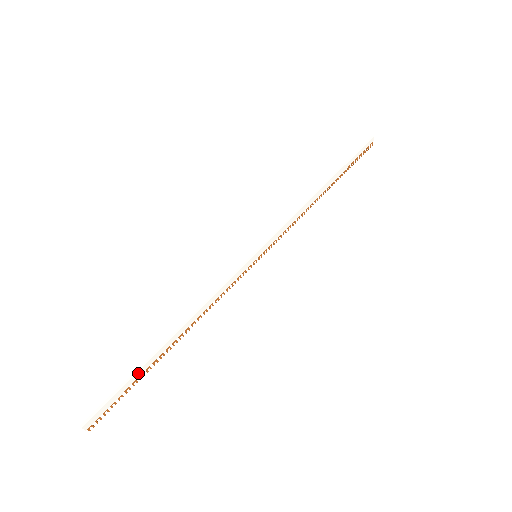
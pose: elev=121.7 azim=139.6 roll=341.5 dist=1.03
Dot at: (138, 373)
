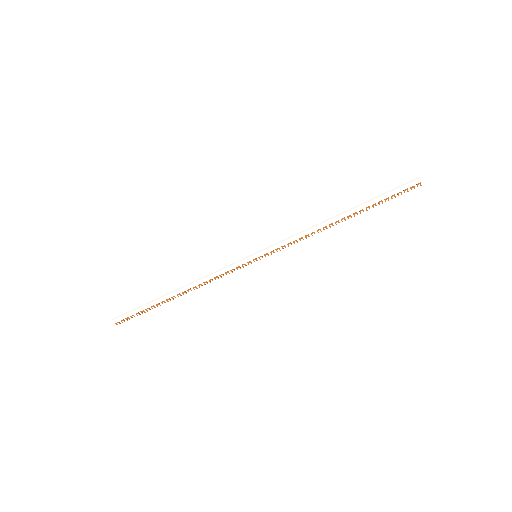
Dot at: (149, 304)
